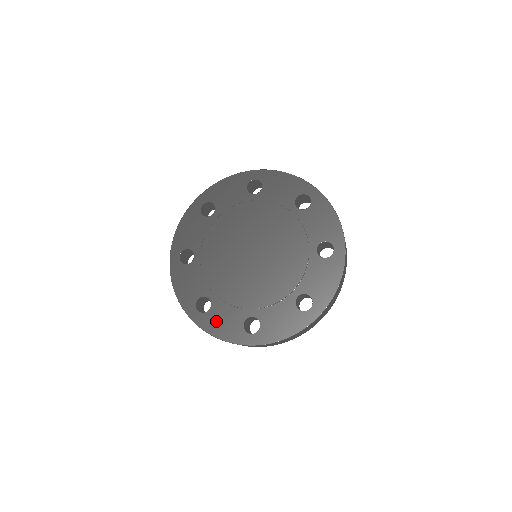
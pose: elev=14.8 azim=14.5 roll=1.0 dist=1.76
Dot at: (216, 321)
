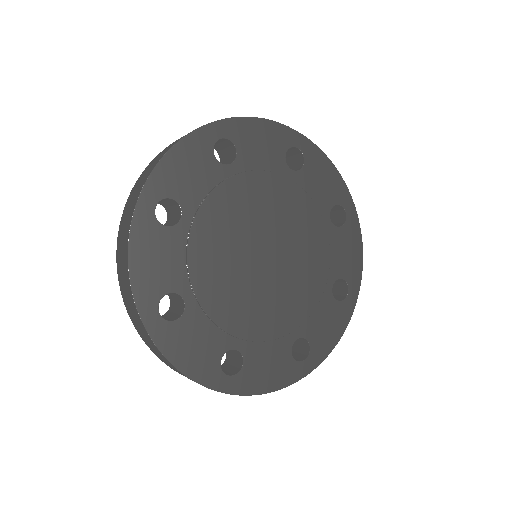
Dot at: (184, 341)
